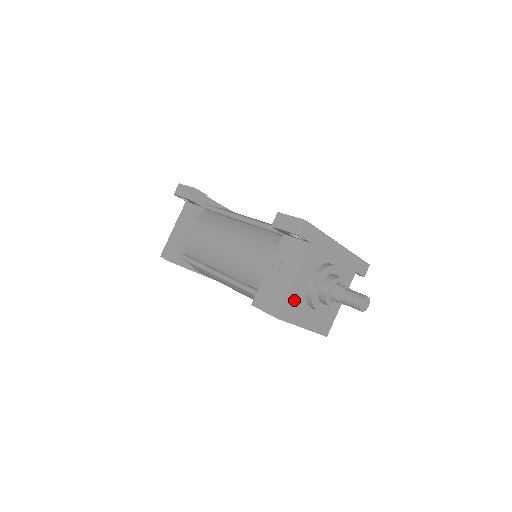
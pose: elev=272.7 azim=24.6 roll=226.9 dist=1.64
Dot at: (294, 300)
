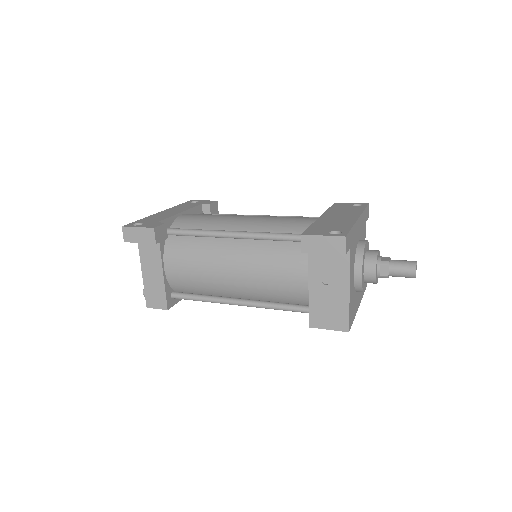
Dot at: (352, 303)
